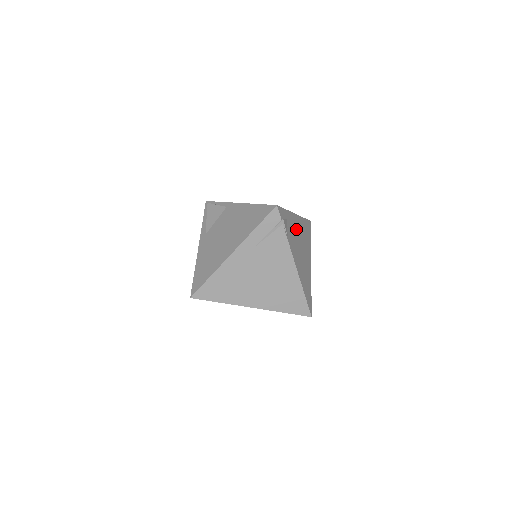
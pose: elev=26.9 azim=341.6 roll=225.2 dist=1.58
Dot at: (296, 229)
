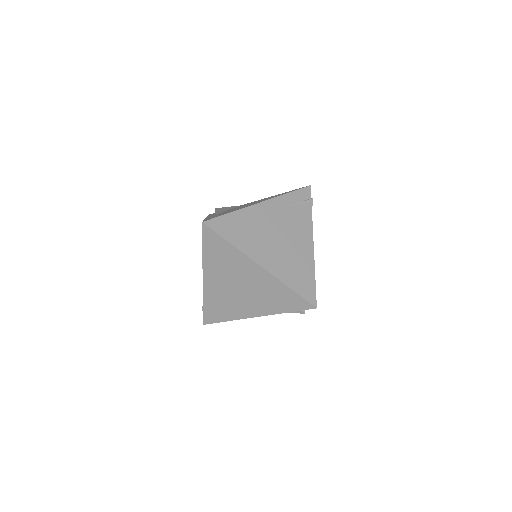
Dot at: occluded
